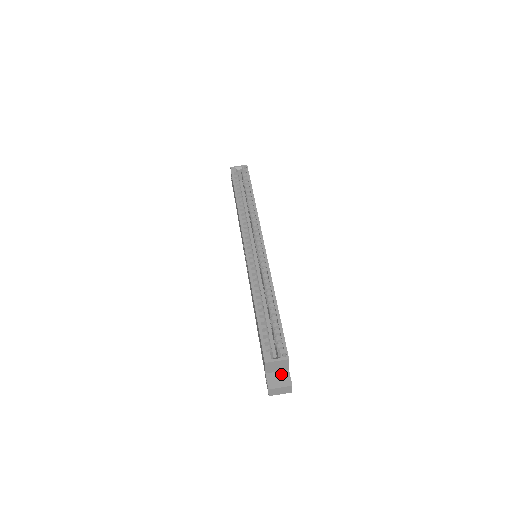
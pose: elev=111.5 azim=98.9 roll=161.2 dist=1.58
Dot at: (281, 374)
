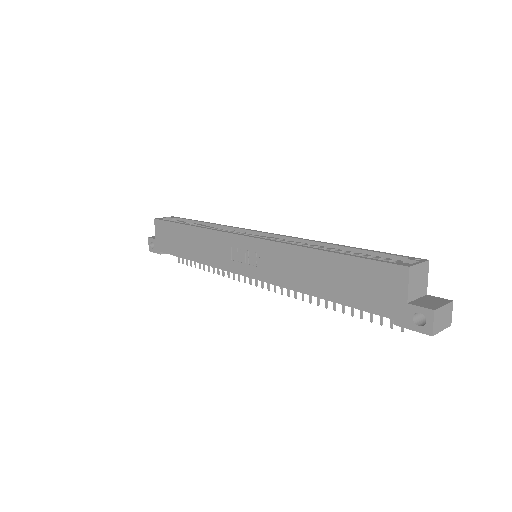
Dot at: (425, 298)
